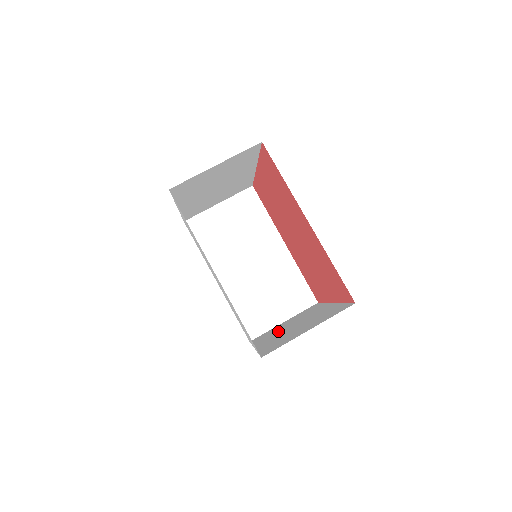
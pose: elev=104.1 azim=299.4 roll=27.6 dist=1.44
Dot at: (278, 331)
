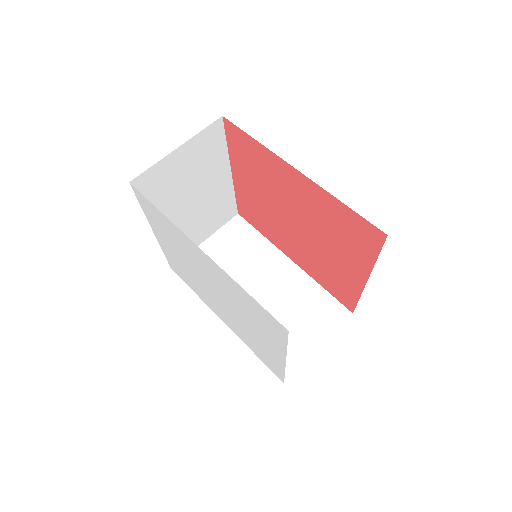
Dot at: occluded
